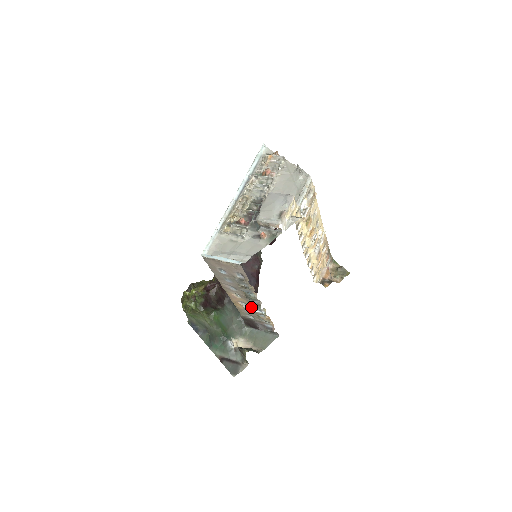
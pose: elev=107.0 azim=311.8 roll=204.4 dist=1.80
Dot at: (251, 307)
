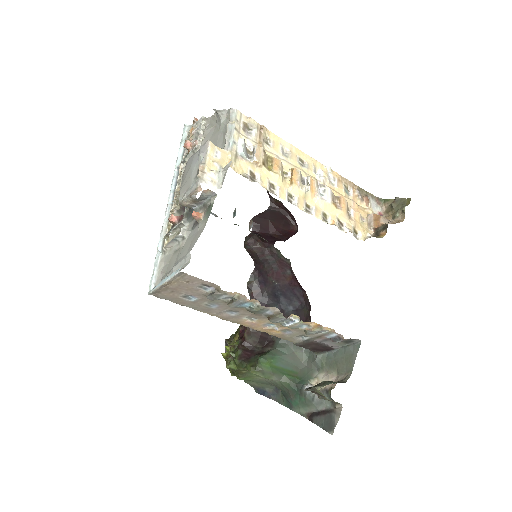
Dot at: (281, 324)
